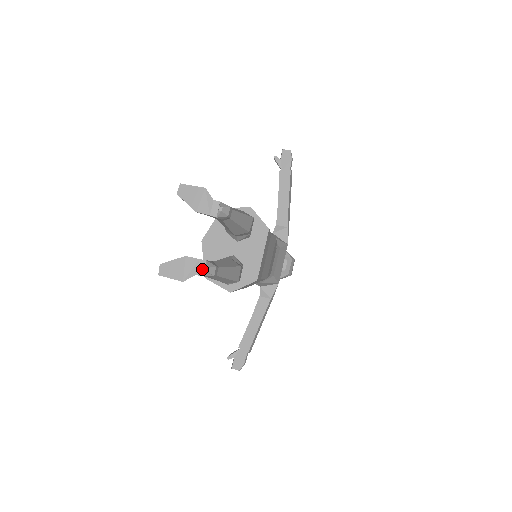
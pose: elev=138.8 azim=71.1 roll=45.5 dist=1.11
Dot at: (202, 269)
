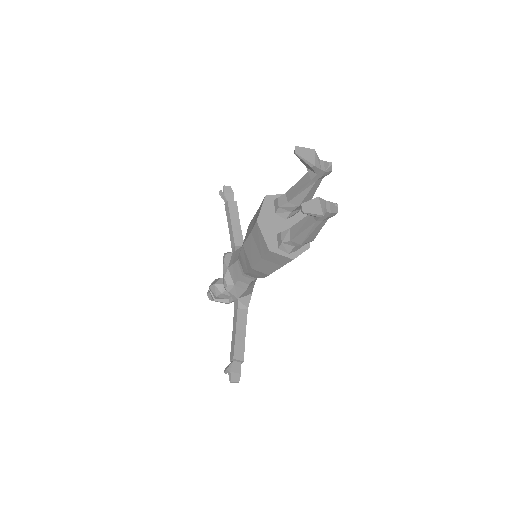
Dot at: (329, 208)
